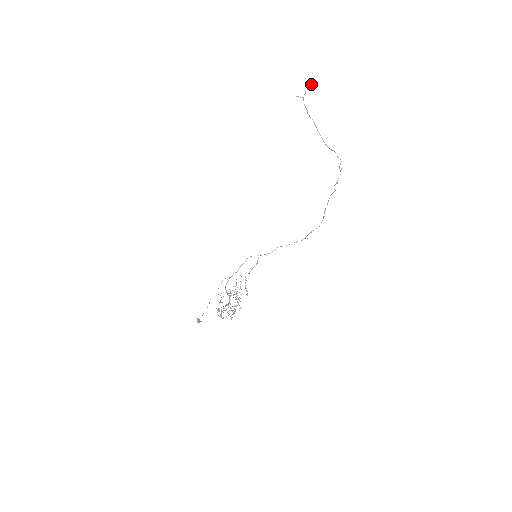
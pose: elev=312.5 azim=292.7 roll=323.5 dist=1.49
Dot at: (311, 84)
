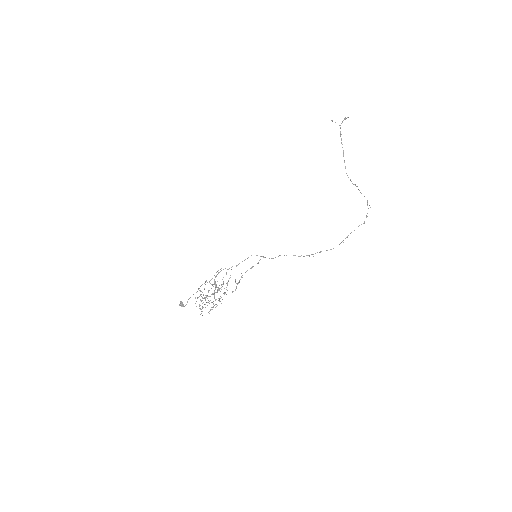
Dot at: (348, 117)
